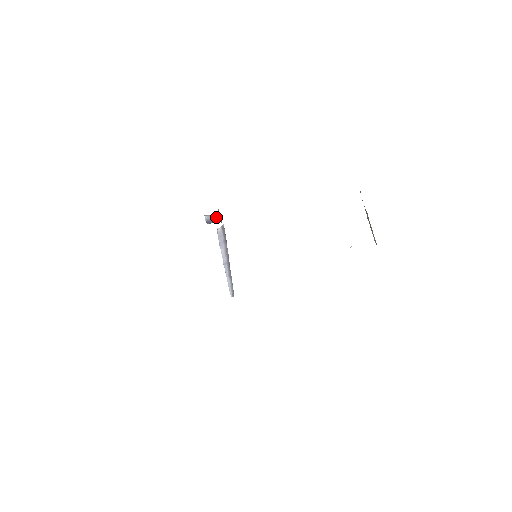
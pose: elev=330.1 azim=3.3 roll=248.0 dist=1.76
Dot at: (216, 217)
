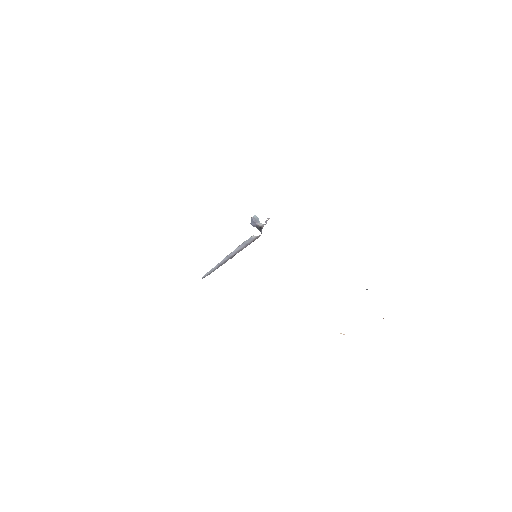
Dot at: (262, 224)
